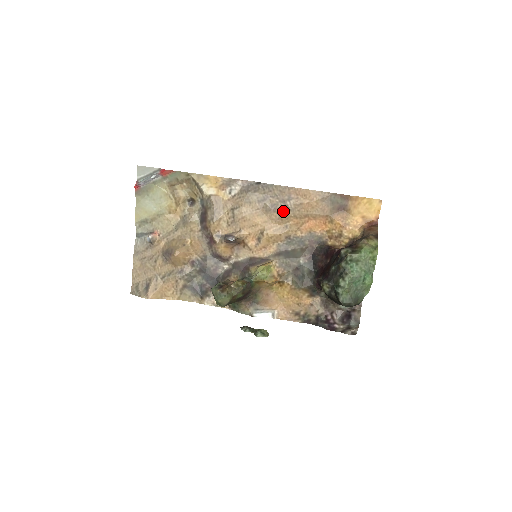
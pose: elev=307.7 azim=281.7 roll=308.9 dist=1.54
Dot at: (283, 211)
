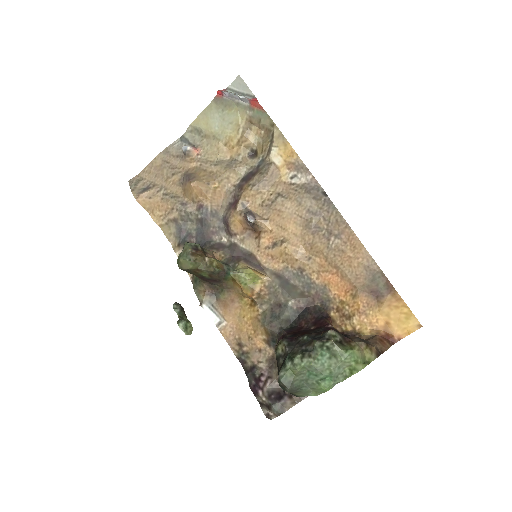
Dot at: (321, 241)
